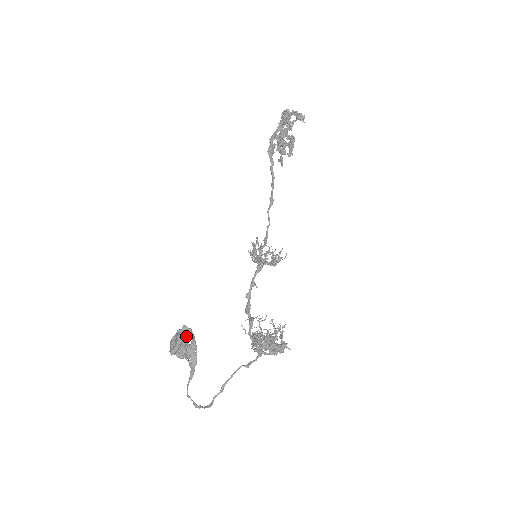
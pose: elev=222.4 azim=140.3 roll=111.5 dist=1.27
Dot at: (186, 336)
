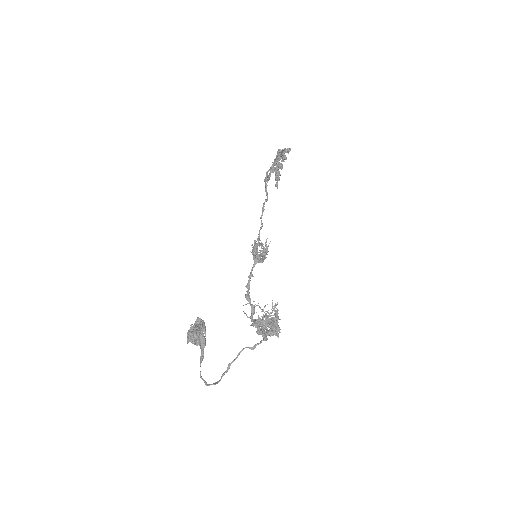
Dot at: (199, 326)
